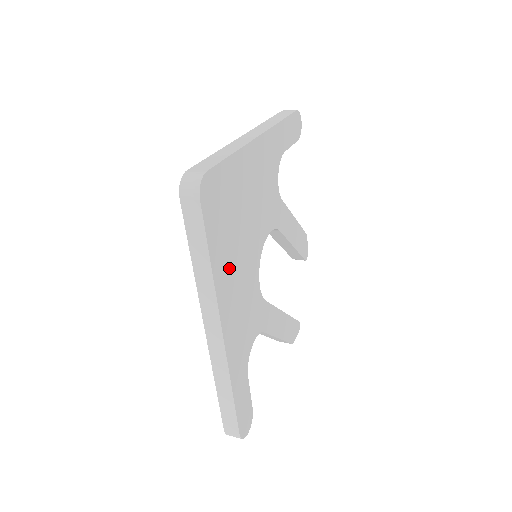
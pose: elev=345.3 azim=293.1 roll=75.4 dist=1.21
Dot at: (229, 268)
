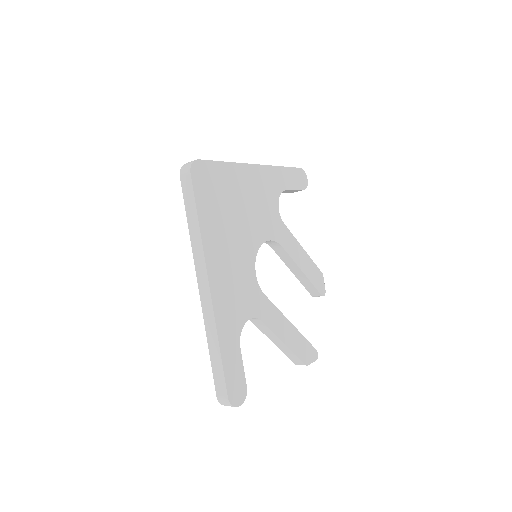
Dot at: (219, 238)
